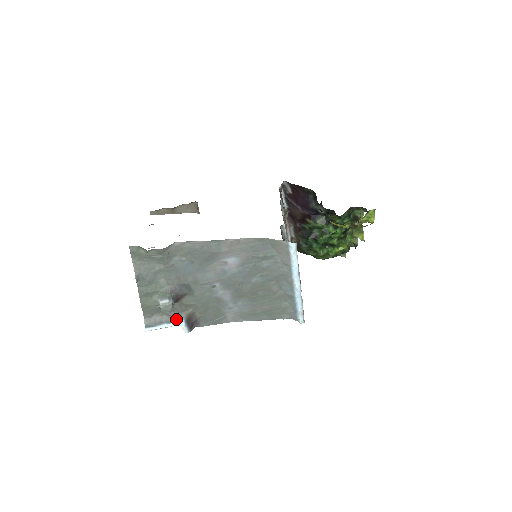
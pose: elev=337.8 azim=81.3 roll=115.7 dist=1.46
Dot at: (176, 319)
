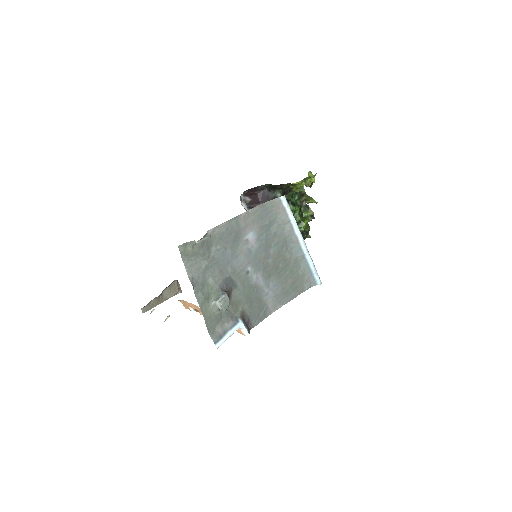
Dot at: (235, 322)
